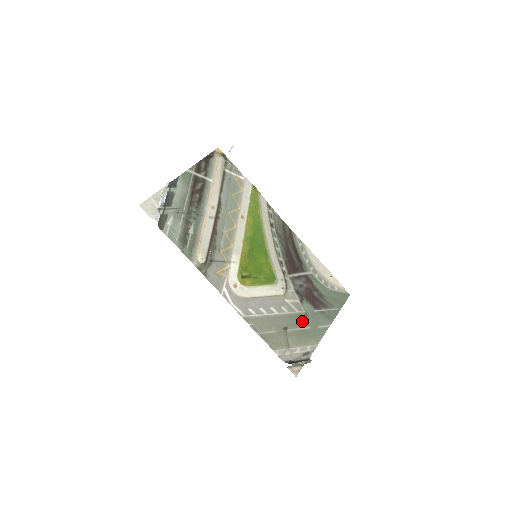
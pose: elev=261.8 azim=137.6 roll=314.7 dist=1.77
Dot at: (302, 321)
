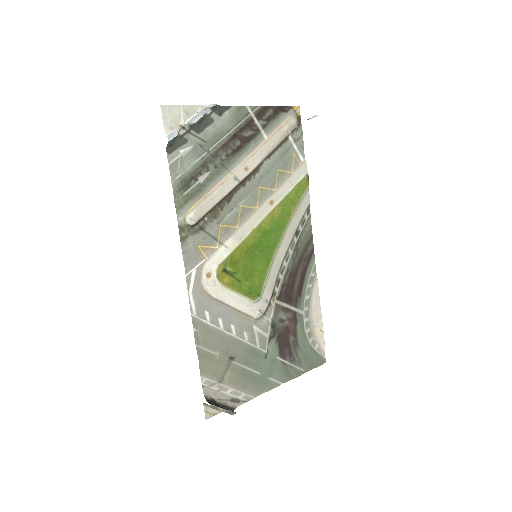
Dot at: (256, 361)
